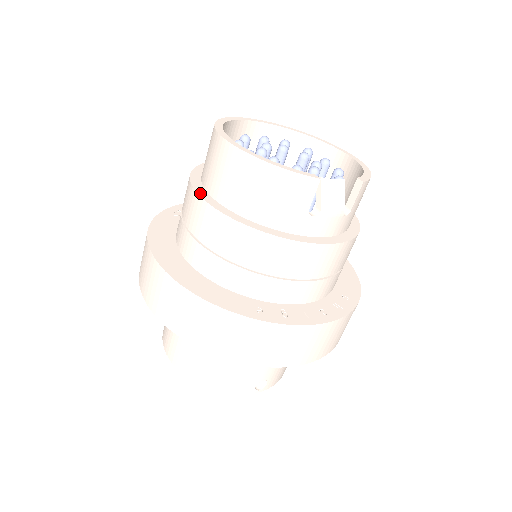
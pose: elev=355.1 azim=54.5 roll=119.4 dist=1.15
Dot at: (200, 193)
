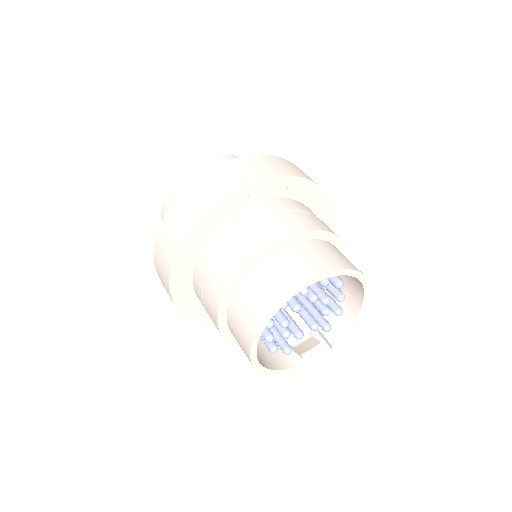
Dot at: (221, 328)
